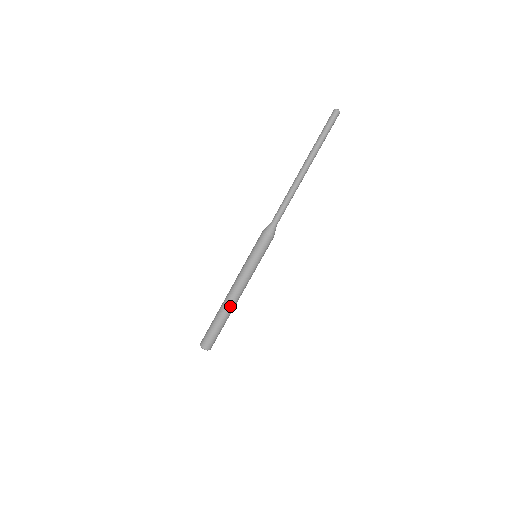
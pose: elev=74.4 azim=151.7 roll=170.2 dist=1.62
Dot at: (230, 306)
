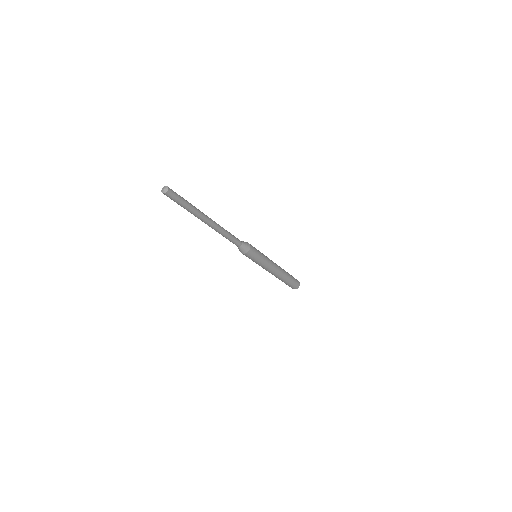
Dot at: occluded
